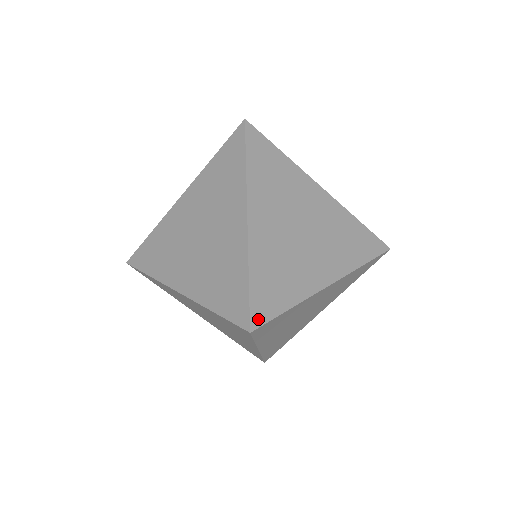
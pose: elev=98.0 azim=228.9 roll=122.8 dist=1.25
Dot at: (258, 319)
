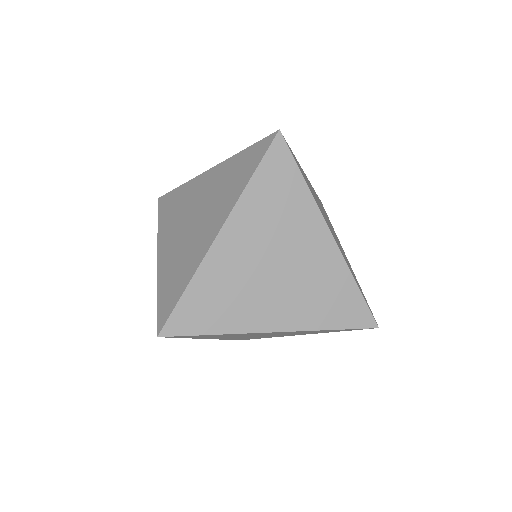
Dot at: occluded
